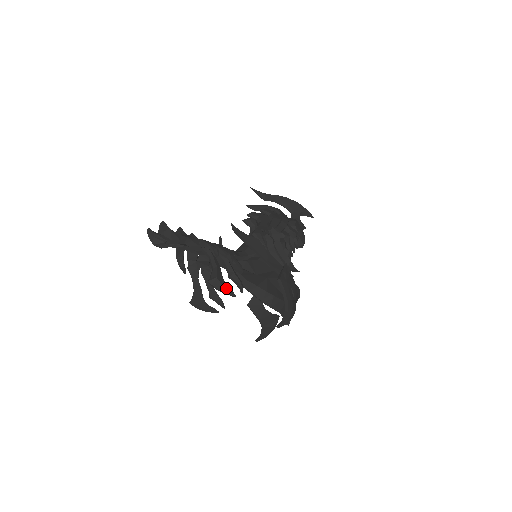
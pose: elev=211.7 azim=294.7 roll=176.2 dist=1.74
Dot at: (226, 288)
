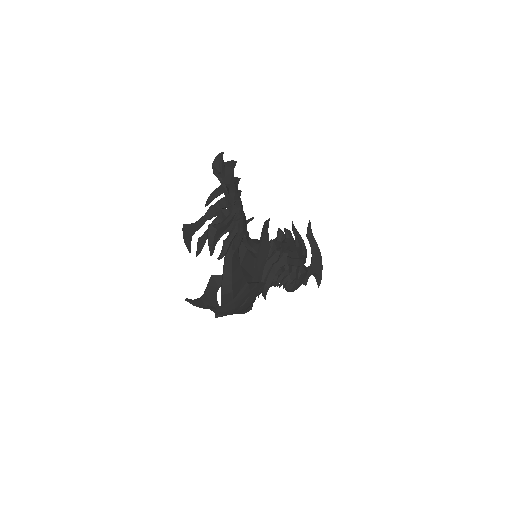
Dot at: (213, 243)
